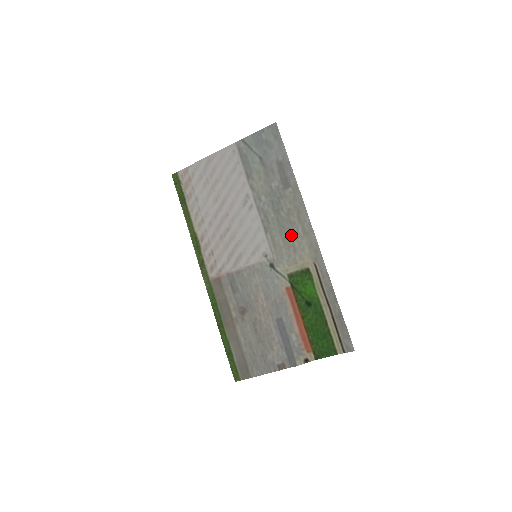
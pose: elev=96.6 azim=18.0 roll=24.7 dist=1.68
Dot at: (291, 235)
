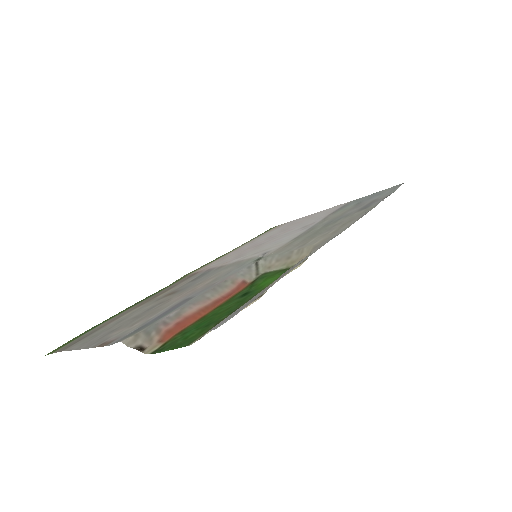
Dot at: (316, 236)
